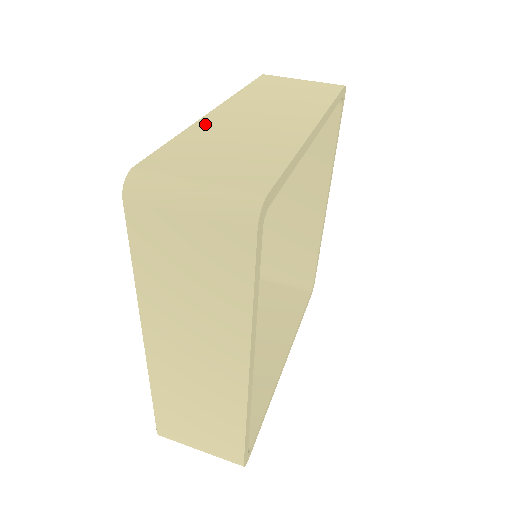
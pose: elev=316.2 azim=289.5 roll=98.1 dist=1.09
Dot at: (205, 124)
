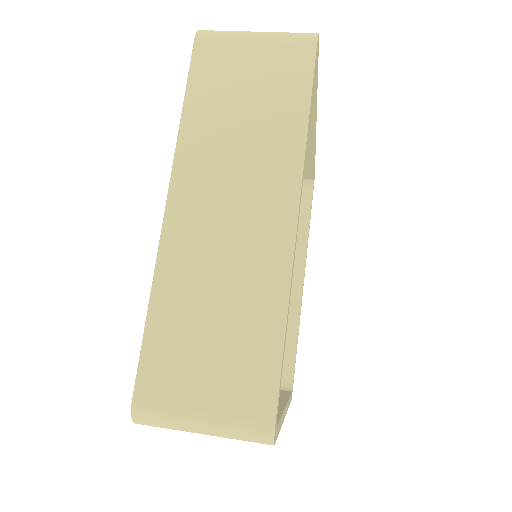
Dot at: occluded
